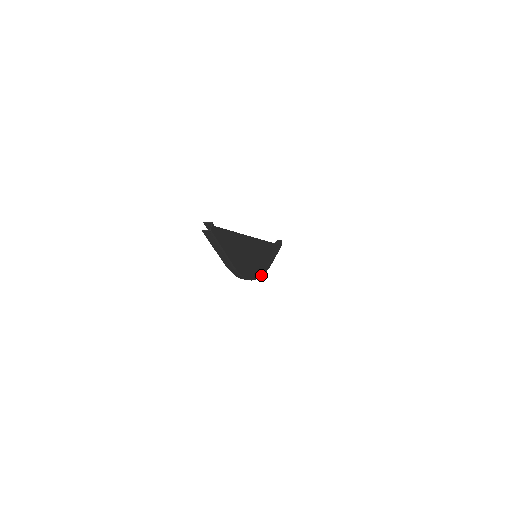
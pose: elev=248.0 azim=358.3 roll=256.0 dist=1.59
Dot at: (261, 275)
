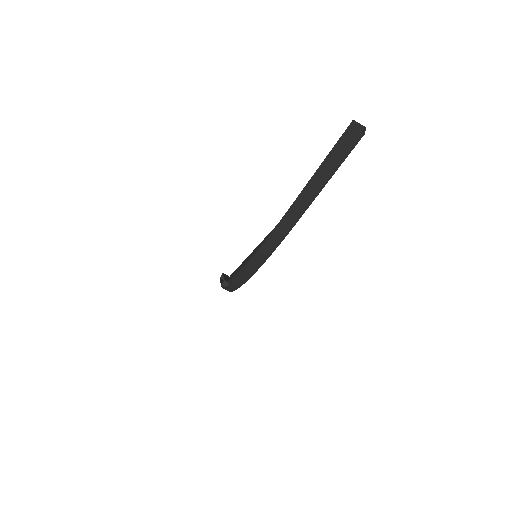
Dot at: occluded
